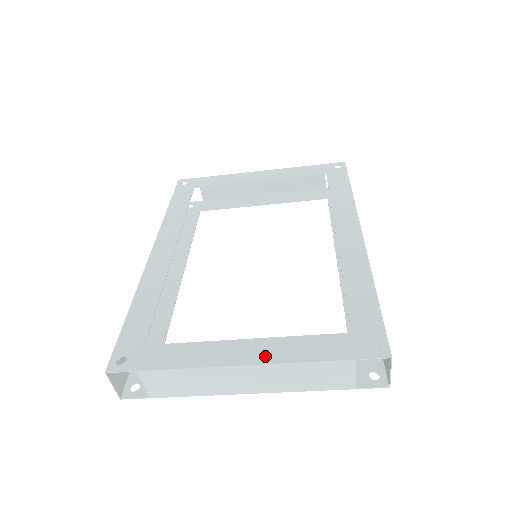
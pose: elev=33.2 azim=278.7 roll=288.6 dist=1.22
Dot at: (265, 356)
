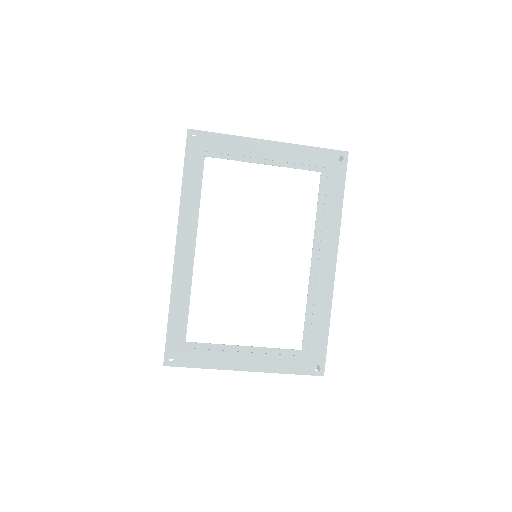
Dot at: (259, 367)
